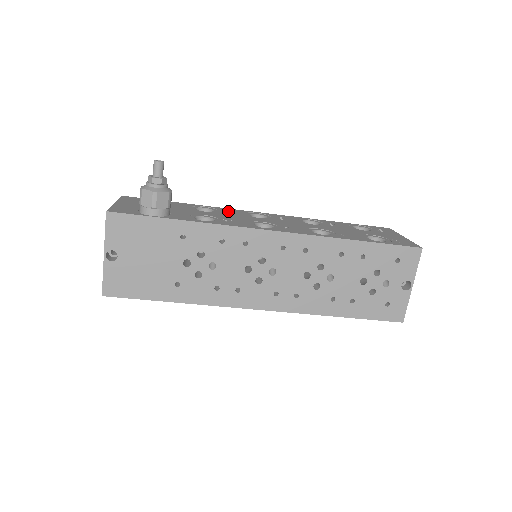
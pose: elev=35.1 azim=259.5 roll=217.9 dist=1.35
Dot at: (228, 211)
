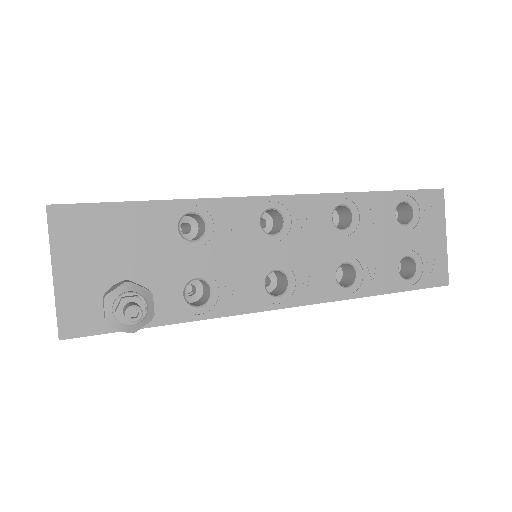
Dot at: (228, 219)
